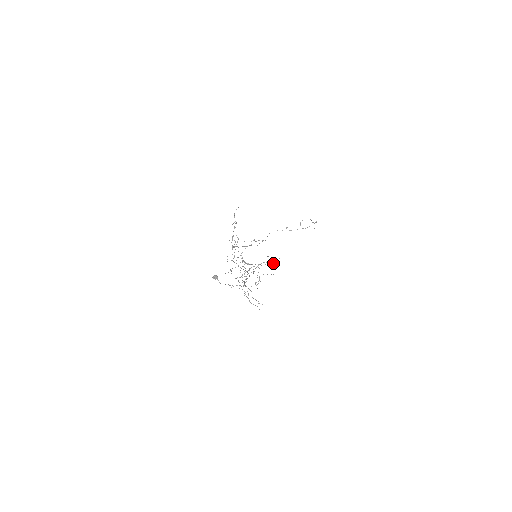
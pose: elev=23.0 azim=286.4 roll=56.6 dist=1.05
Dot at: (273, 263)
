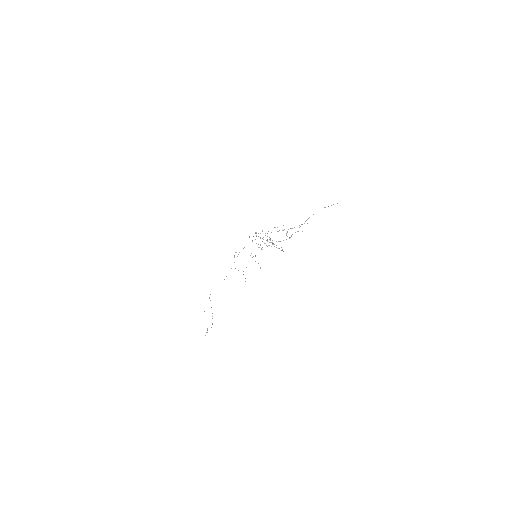
Dot at: occluded
